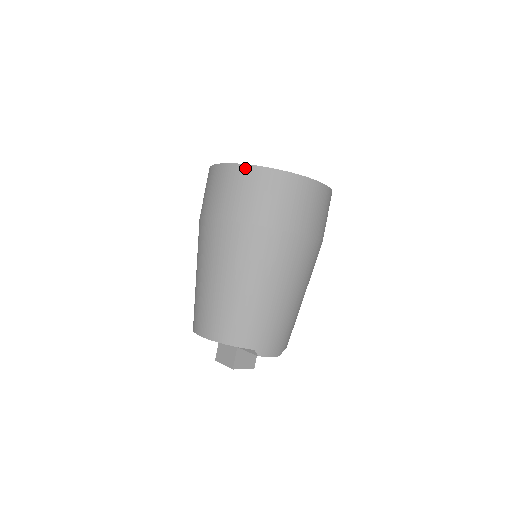
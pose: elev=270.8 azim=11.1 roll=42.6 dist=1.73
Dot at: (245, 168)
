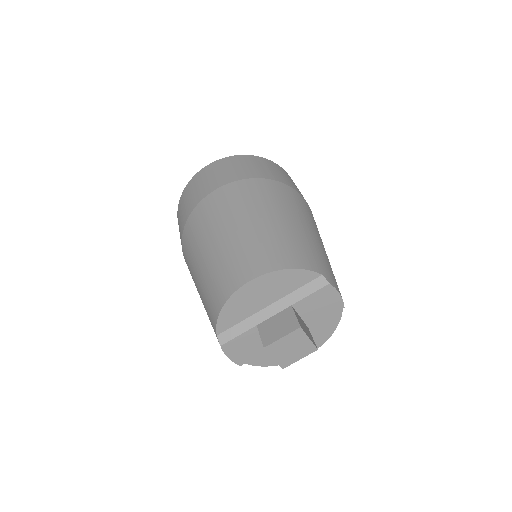
Dot at: (234, 157)
